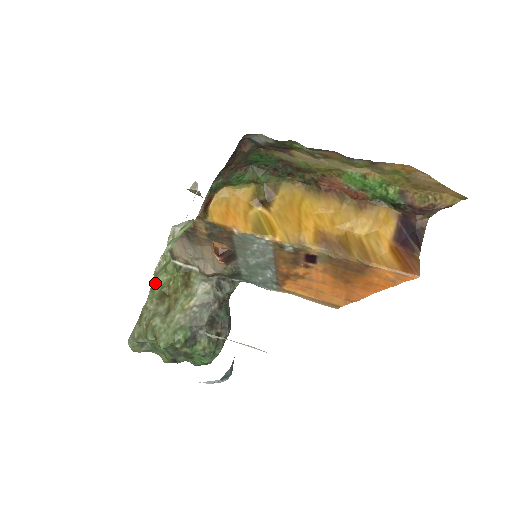
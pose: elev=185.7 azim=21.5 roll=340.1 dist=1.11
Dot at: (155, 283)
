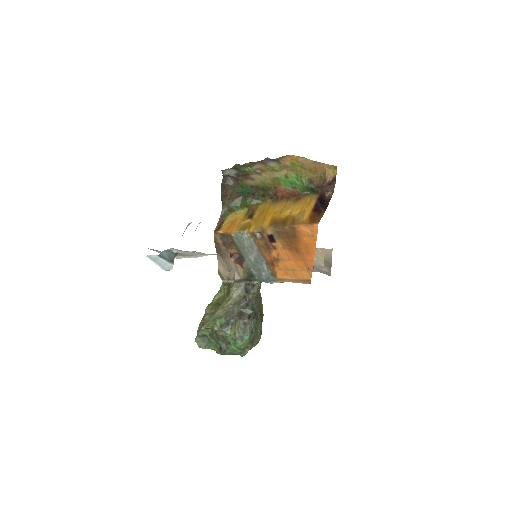
Dot at: (214, 299)
